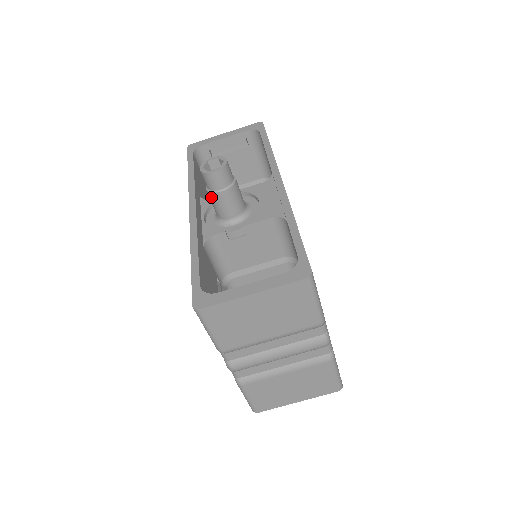
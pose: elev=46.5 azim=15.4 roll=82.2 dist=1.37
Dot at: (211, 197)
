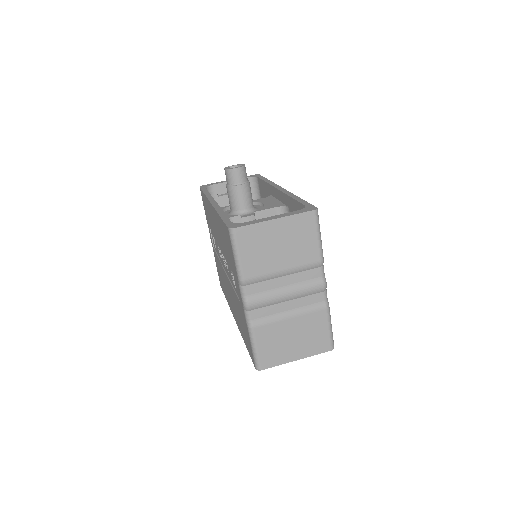
Dot at: (230, 191)
